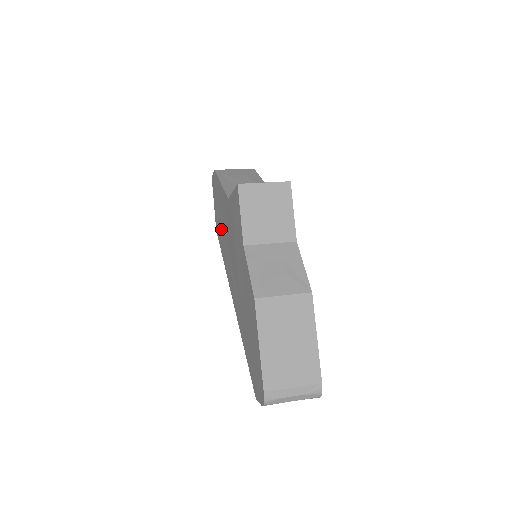
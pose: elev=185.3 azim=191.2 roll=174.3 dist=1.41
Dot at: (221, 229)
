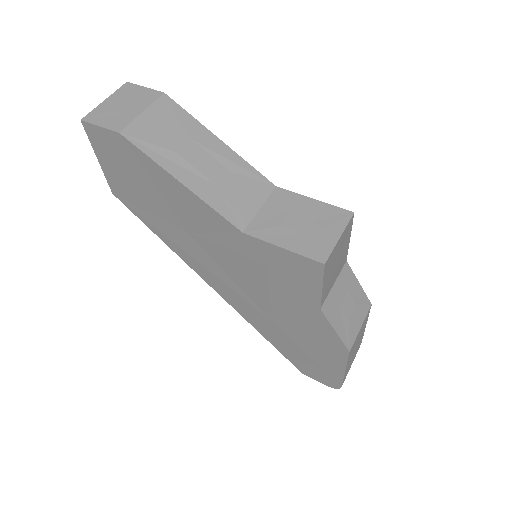
Dot at: (162, 218)
